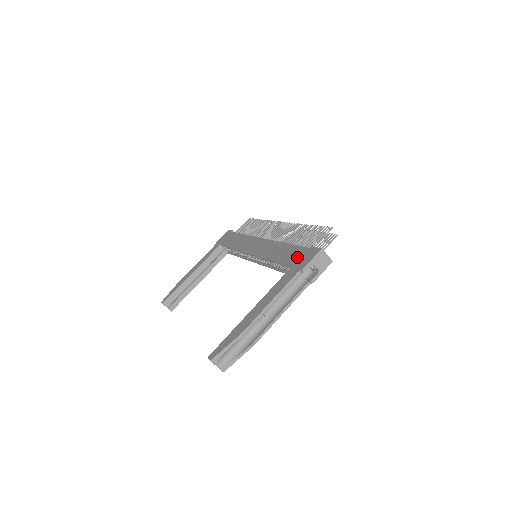
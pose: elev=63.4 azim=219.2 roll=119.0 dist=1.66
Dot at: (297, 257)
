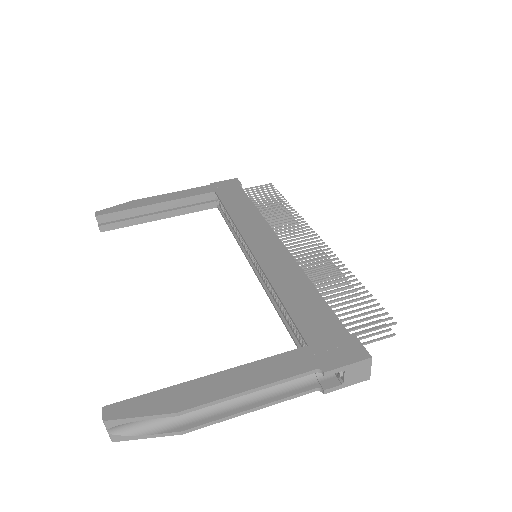
Dot at: (324, 334)
